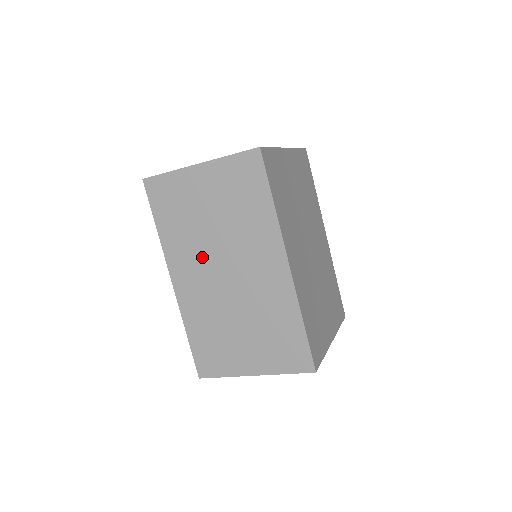
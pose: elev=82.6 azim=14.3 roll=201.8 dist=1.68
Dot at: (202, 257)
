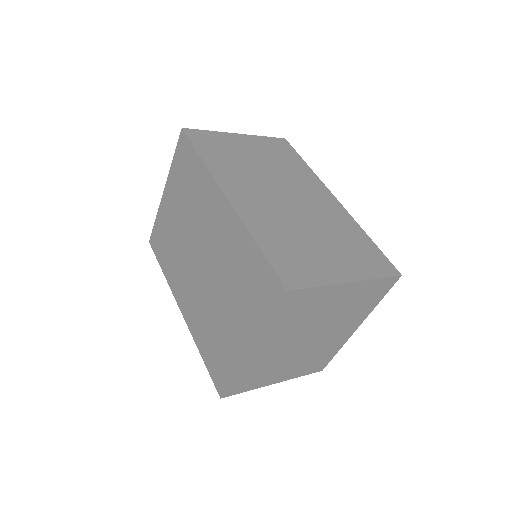
Dot at: (257, 184)
